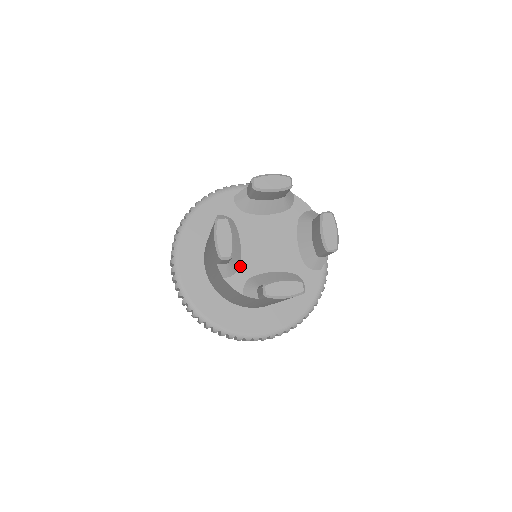
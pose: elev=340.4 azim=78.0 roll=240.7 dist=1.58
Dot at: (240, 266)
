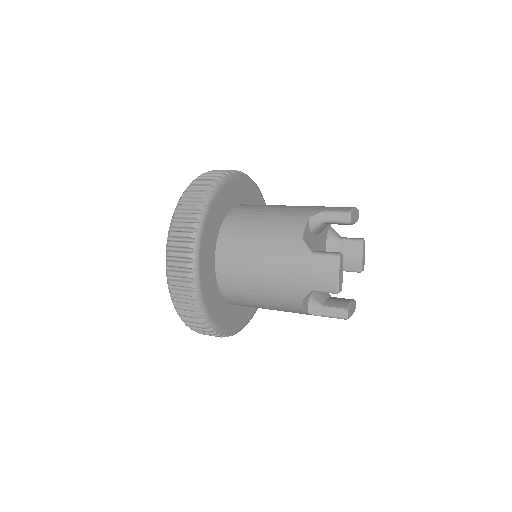
Dot at: occluded
